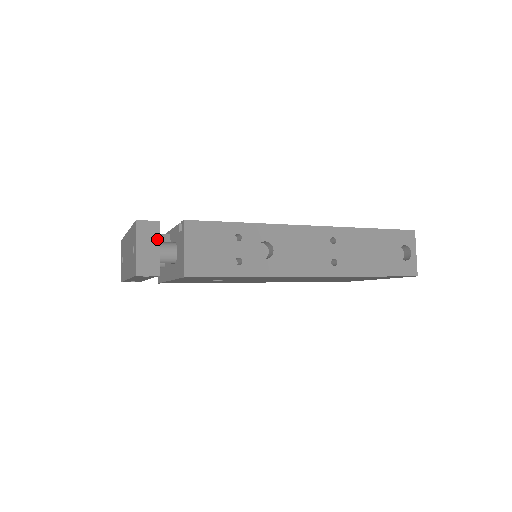
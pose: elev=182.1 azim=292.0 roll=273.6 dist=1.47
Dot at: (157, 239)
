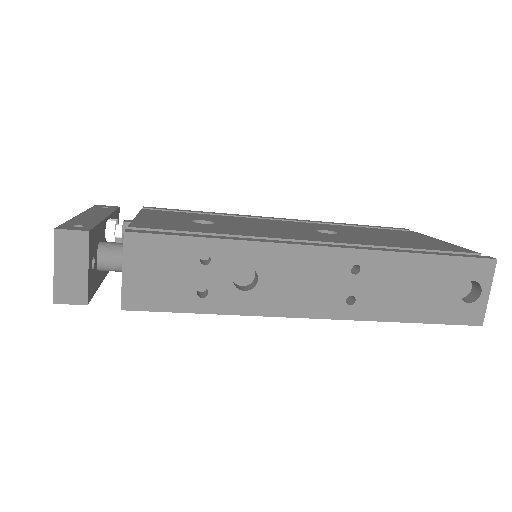
Dot at: (84, 256)
